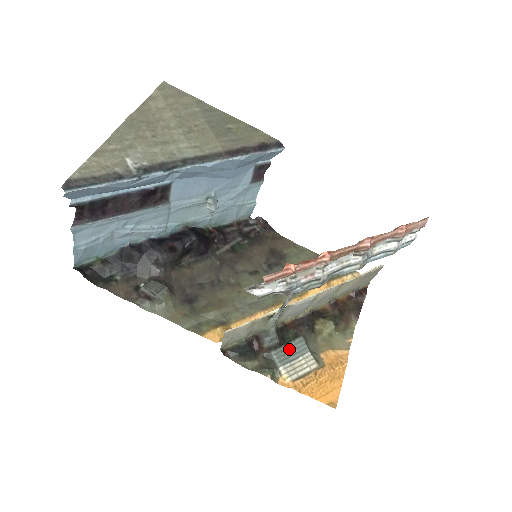
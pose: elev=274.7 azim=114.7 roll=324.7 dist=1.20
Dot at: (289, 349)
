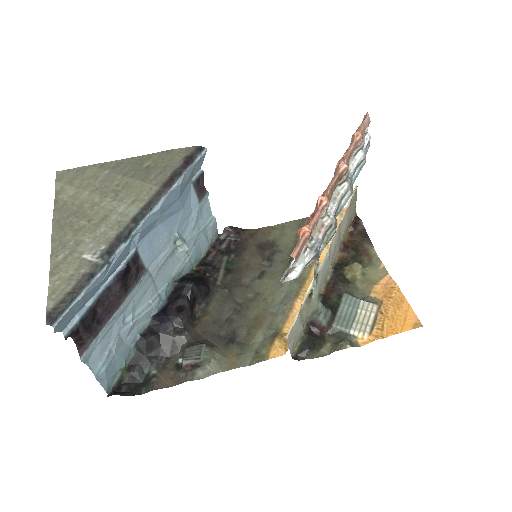
Dot at: (344, 312)
